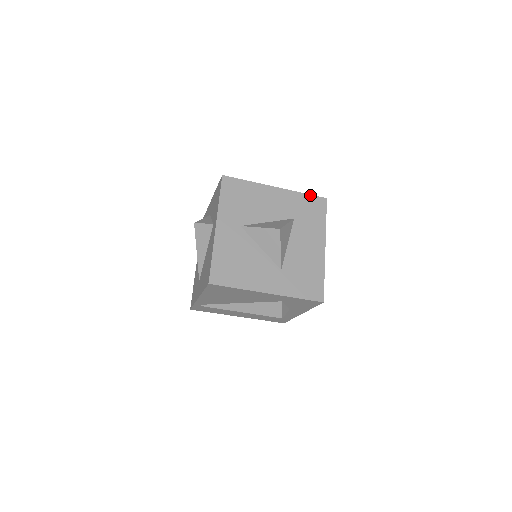
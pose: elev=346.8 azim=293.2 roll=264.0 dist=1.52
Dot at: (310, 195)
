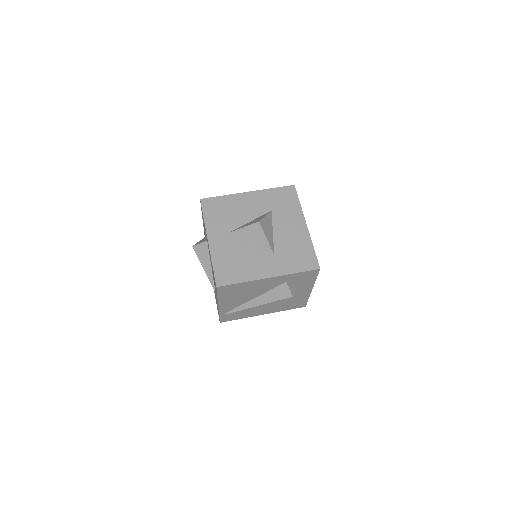
Dot at: (279, 188)
